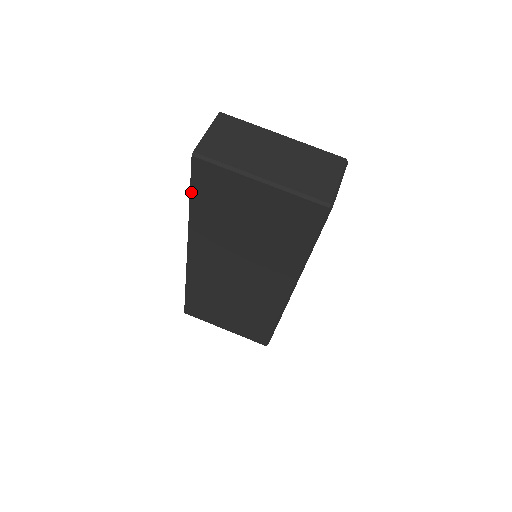
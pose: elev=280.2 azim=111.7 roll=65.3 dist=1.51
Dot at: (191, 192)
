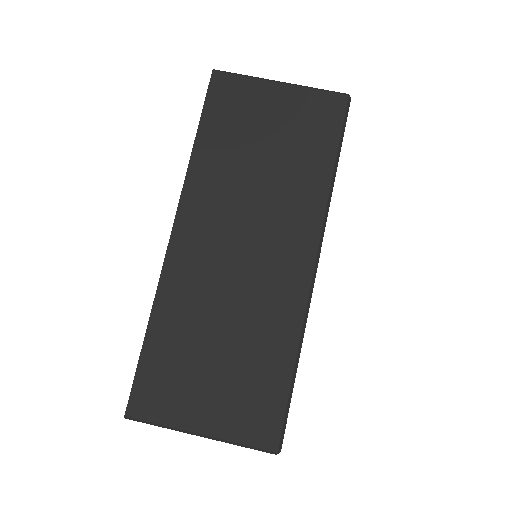
Dot at: (202, 117)
